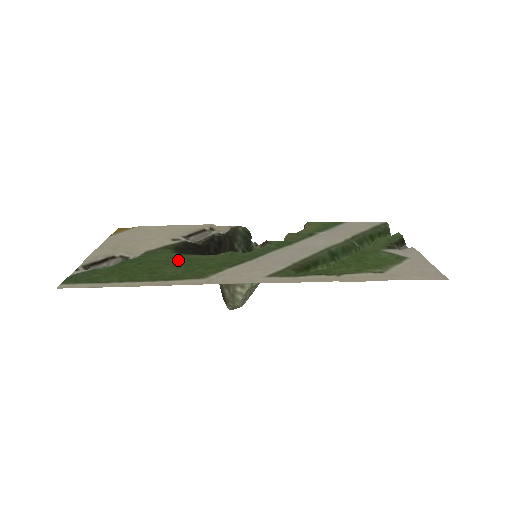
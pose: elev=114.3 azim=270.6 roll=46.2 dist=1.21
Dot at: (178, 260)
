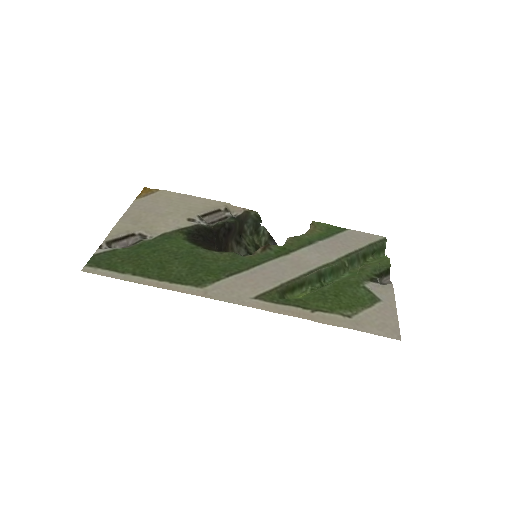
Dot at: (186, 254)
